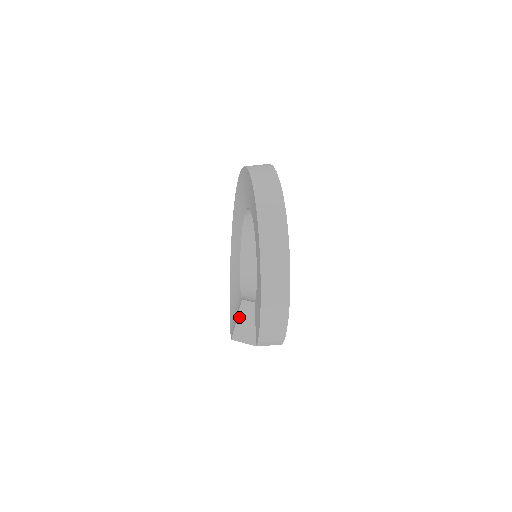
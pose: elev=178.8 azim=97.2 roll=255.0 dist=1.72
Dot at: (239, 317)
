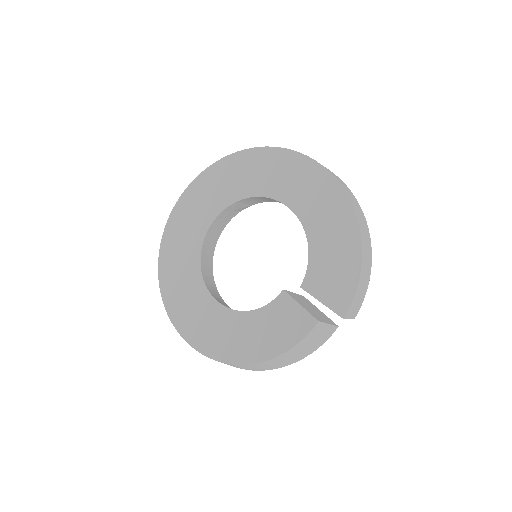
Dot at: (299, 303)
